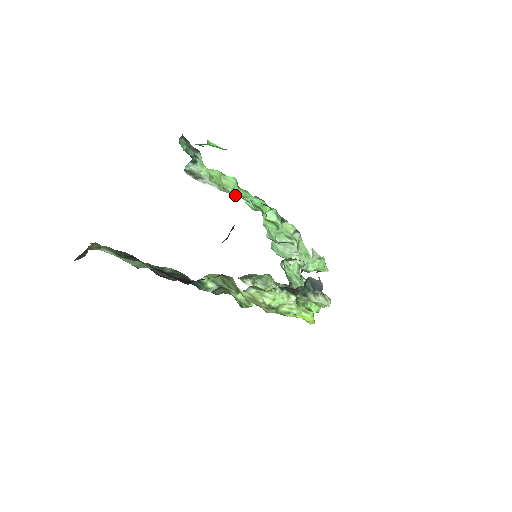
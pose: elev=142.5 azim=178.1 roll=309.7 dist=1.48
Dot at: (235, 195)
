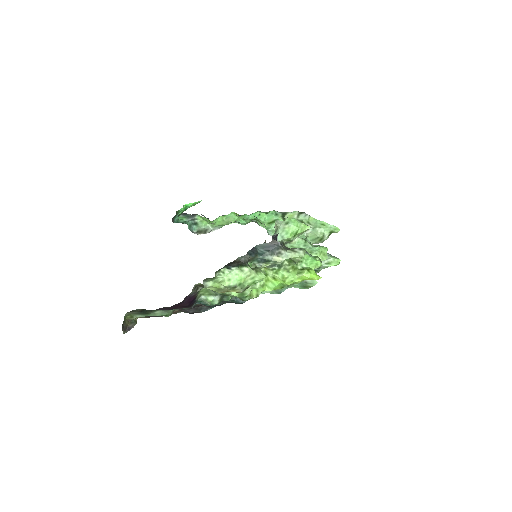
Dot at: occluded
